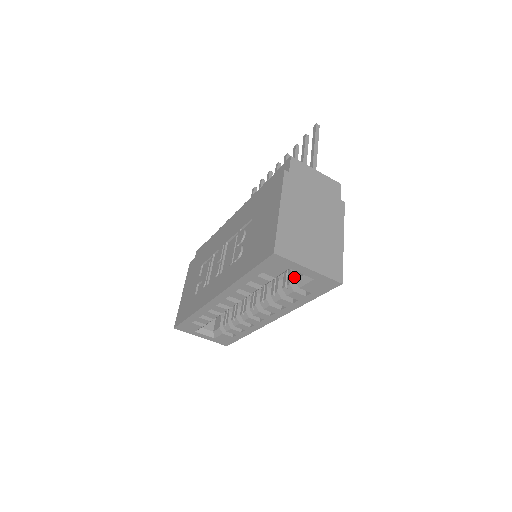
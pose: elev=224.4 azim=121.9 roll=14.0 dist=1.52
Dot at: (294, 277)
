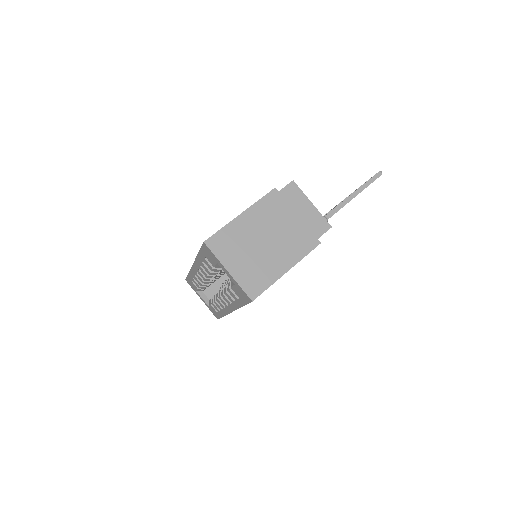
Dot at: occluded
